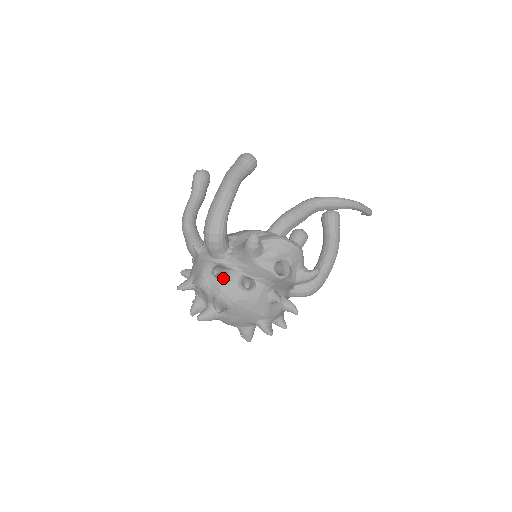
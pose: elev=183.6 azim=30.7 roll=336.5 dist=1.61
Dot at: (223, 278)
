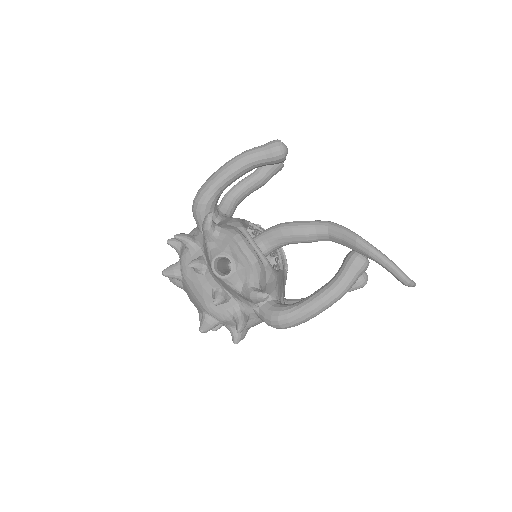
Dot at: (187, 248)
